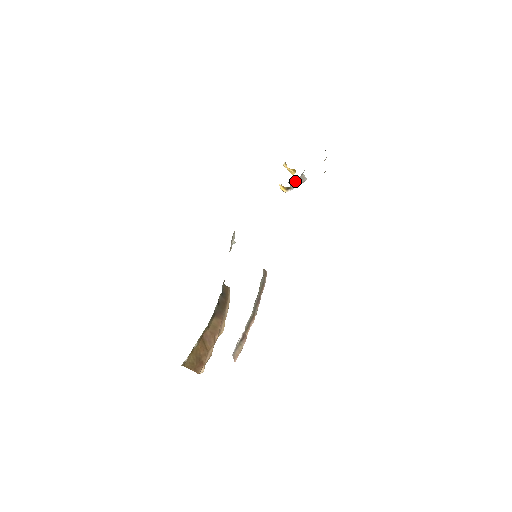
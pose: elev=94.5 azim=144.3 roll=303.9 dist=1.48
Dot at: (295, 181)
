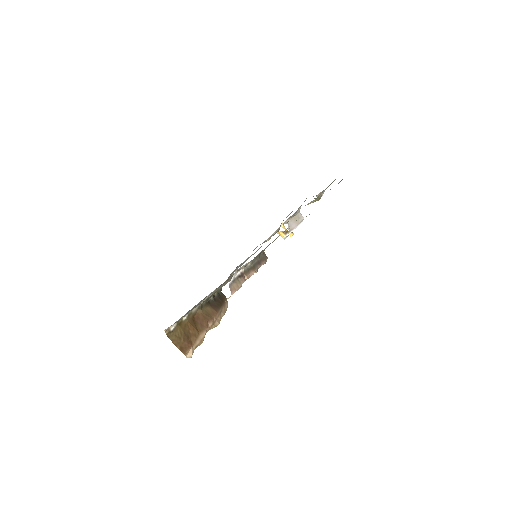
Dot at: (293, 220)
